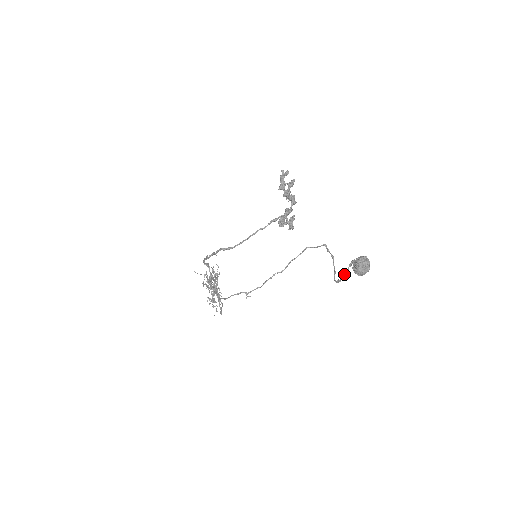
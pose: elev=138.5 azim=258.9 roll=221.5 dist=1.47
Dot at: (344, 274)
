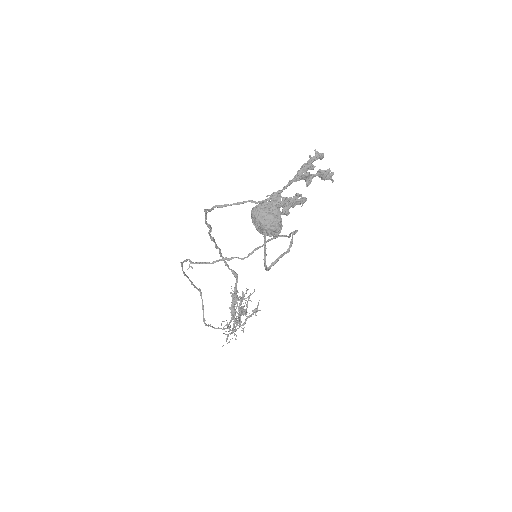
Dot at: (264, 244)
